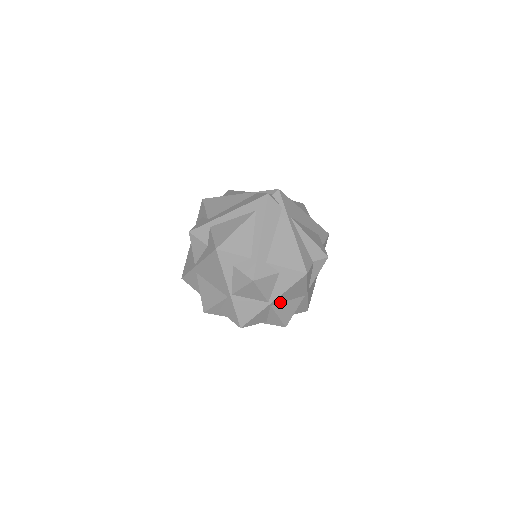
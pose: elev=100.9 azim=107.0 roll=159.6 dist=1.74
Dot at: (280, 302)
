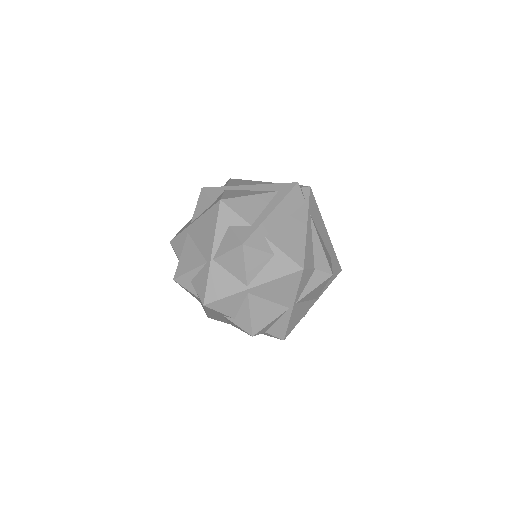
Dot at: (260, 296)
